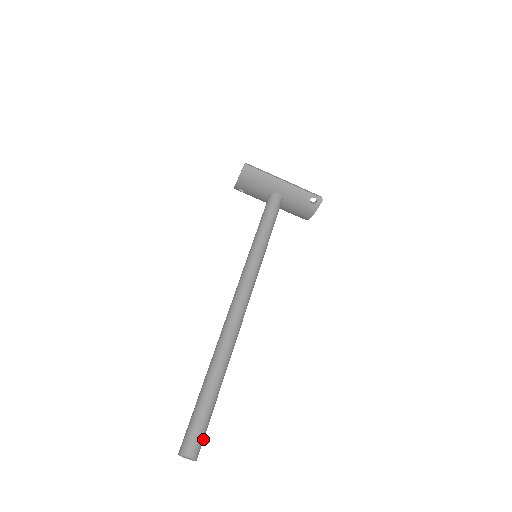
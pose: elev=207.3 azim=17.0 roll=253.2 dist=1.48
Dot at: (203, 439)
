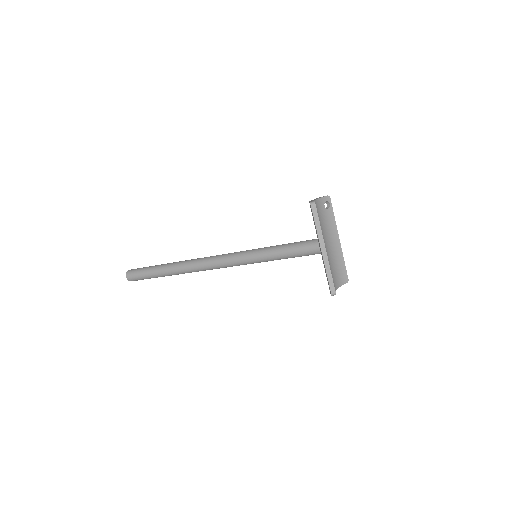
Dot at: occluded
